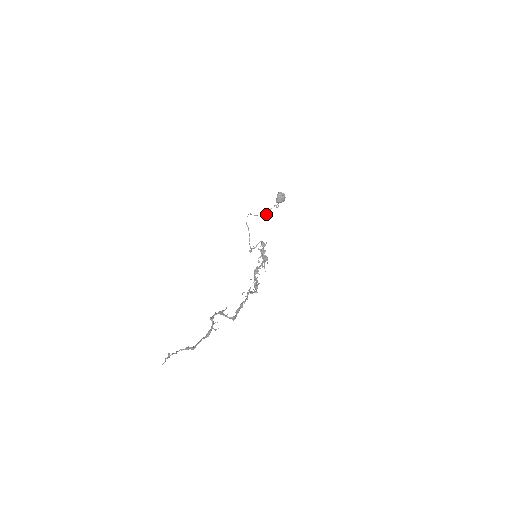
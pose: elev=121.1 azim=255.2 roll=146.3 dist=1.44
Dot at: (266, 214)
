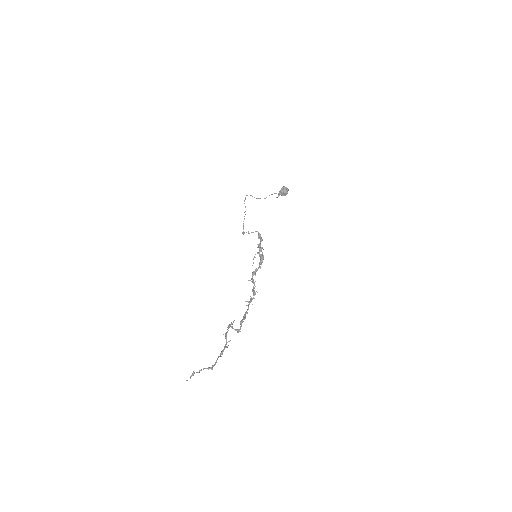
Dot at: occluded
